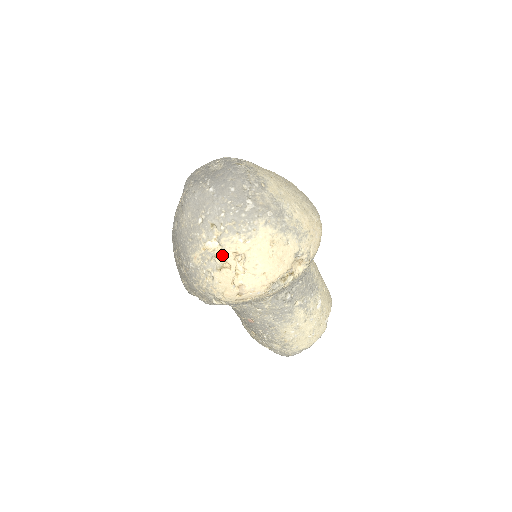
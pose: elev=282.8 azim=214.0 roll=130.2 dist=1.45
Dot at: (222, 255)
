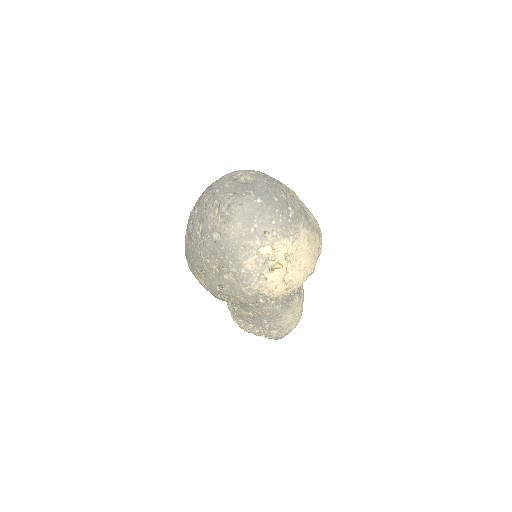
Dot at: (275, 257)
